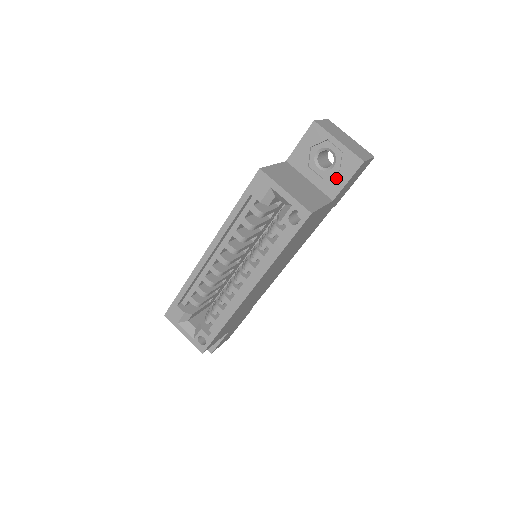
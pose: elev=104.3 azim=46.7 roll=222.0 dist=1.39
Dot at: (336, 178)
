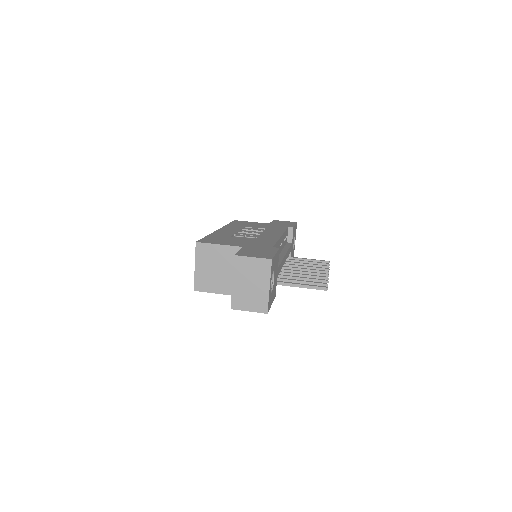
Dot at: occluded
